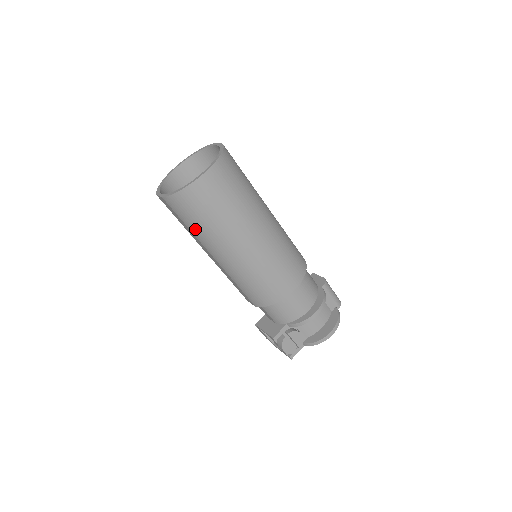
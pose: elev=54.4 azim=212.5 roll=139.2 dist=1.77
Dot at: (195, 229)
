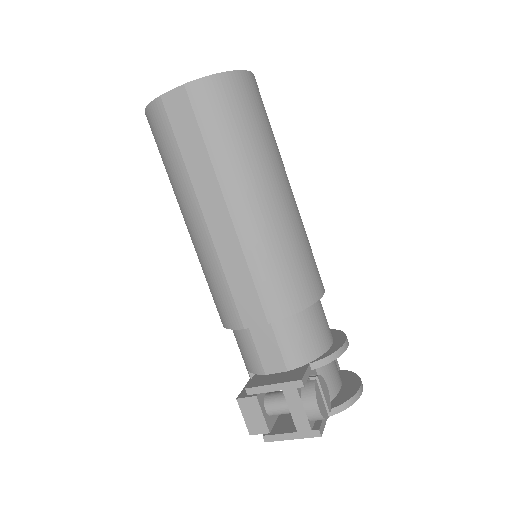
Dot at: (221, 145)
